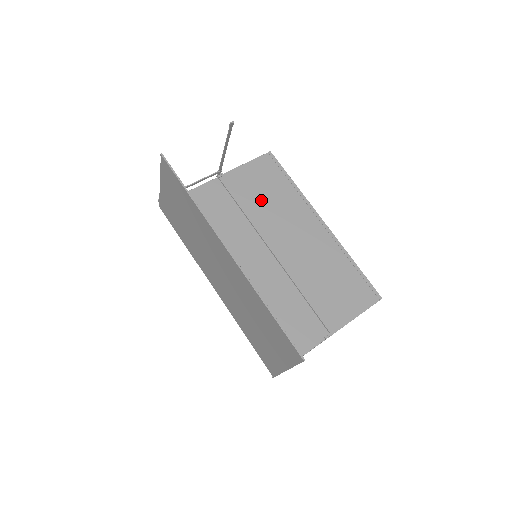
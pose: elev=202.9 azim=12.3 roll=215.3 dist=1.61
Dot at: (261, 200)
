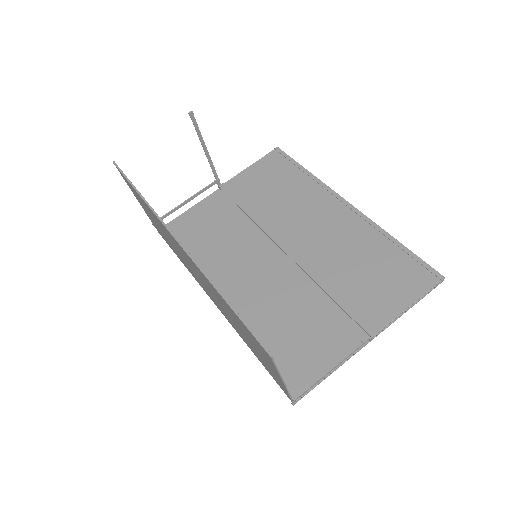
Dot at: (268, 198)
